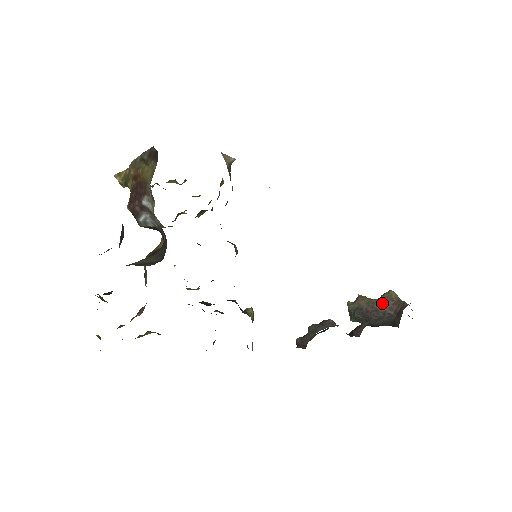
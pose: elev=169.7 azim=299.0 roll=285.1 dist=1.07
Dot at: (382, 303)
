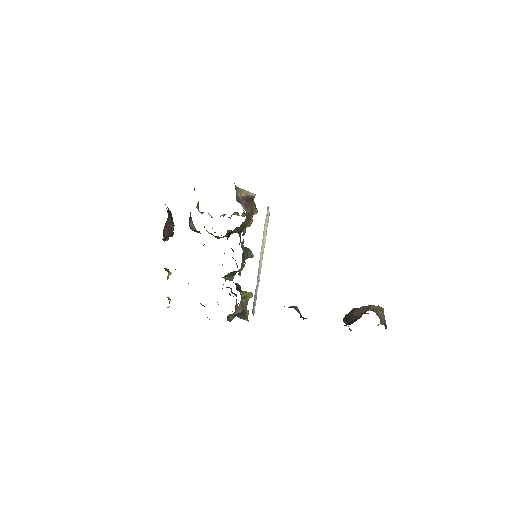
Dot at: (359, 310)
